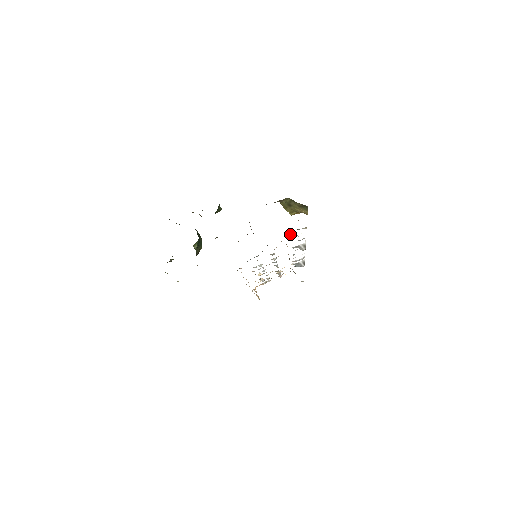
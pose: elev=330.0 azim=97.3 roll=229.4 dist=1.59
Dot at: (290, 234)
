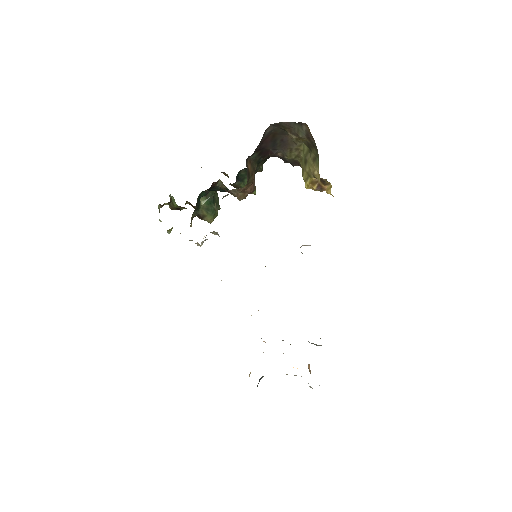
Dot at: occluded
